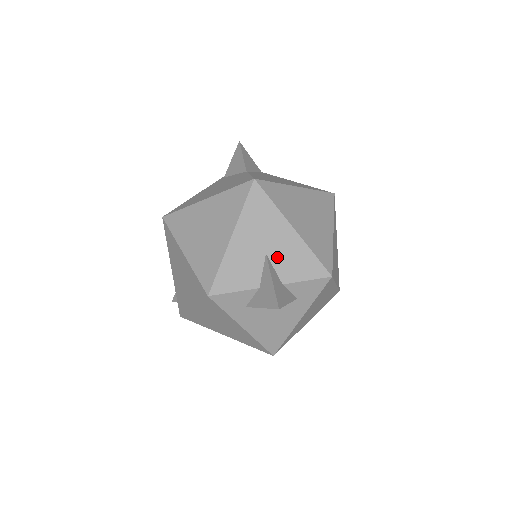
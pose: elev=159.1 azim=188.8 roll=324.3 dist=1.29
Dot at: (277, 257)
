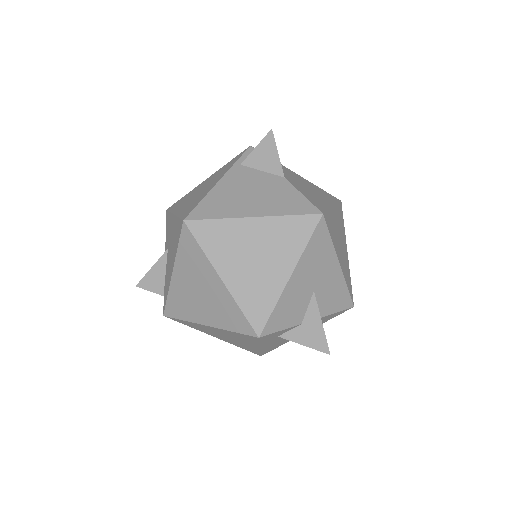
Dot at: (321, 293)
